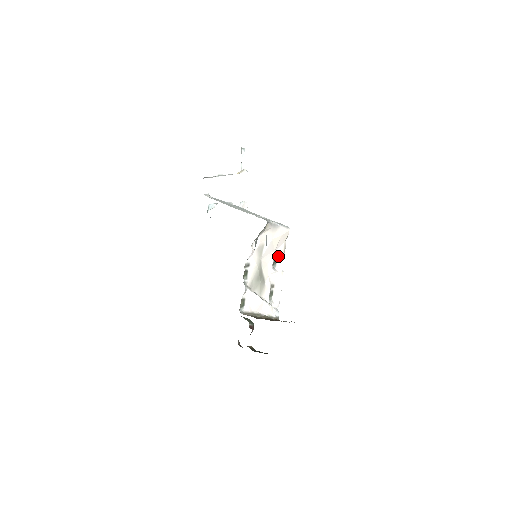
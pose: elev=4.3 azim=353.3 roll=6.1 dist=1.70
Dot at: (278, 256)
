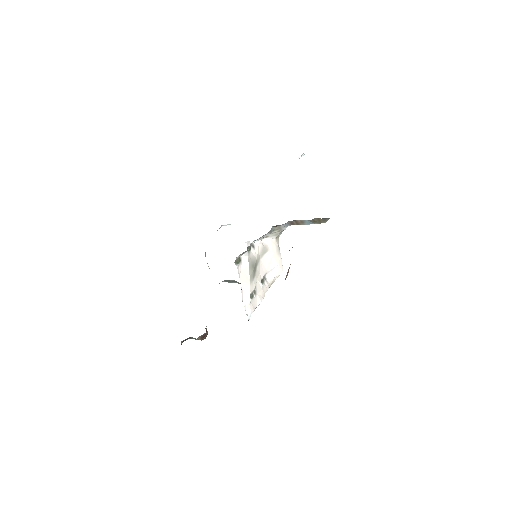
Dot at: (266, 281)
